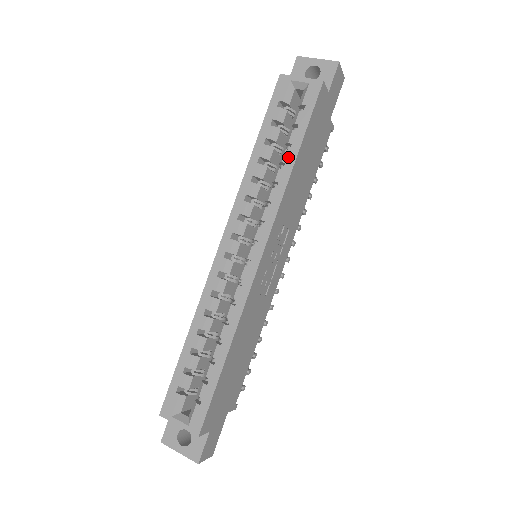
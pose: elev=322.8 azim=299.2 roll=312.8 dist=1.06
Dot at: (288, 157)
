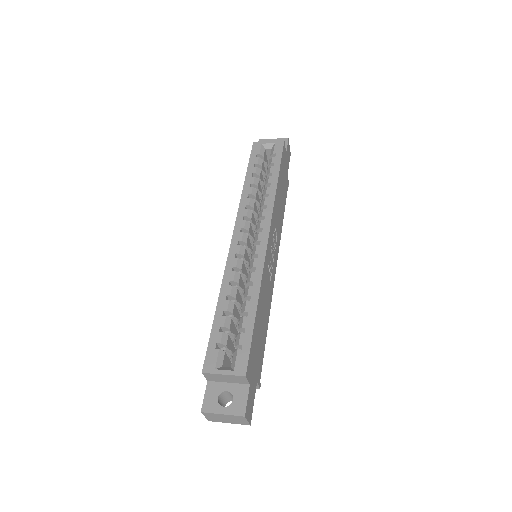
Dot at: (272, 180)
